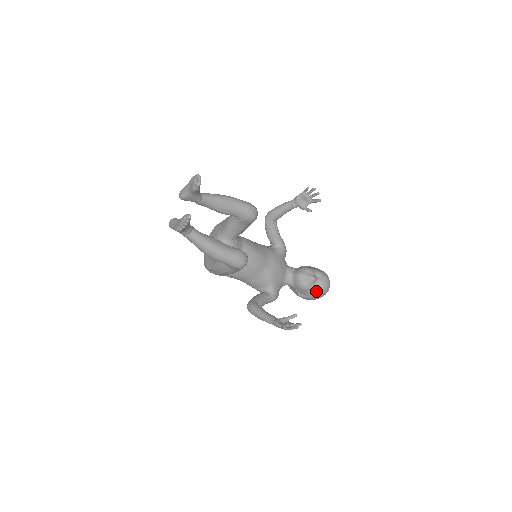
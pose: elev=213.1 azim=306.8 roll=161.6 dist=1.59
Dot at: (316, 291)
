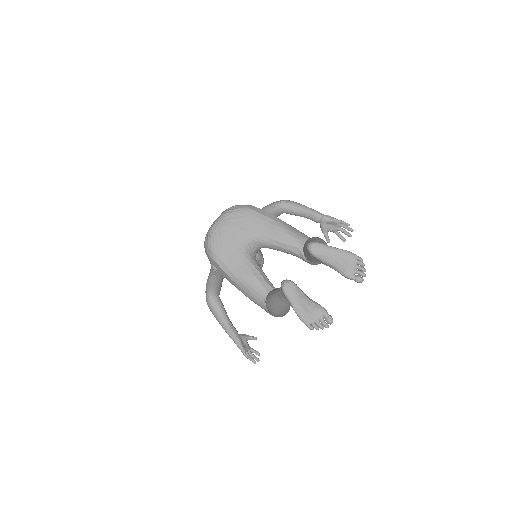
Dot at: occluded
